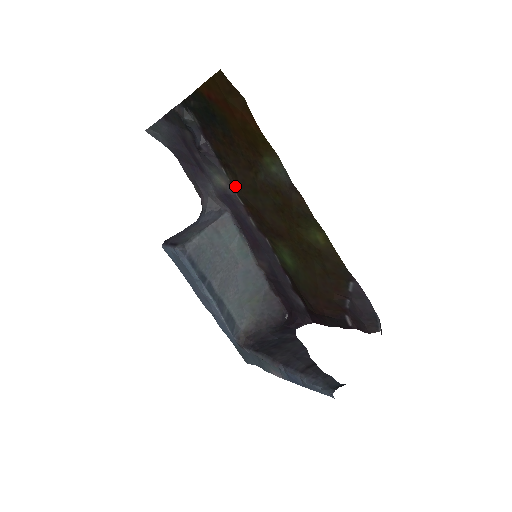
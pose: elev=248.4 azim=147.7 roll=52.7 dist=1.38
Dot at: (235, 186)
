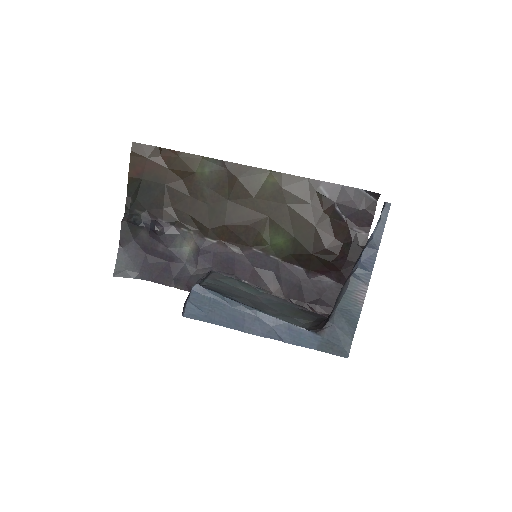
Dot at: (199, 232)
